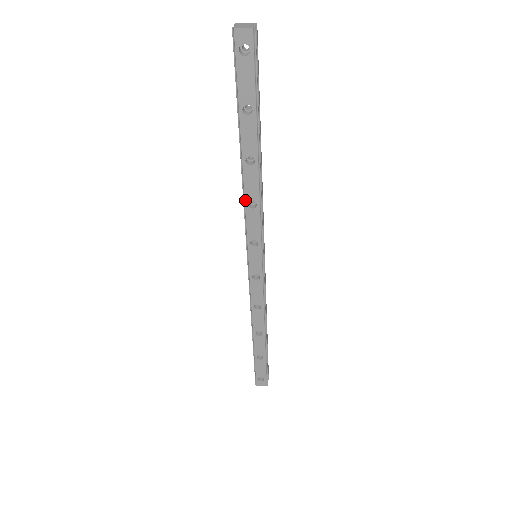
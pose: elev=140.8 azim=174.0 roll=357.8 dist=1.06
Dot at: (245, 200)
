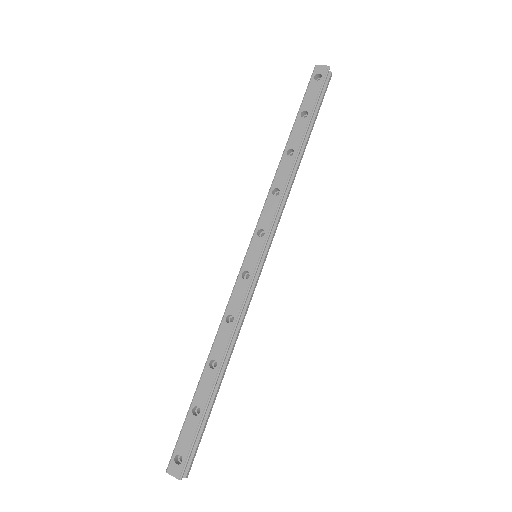
Dot at: (272, 187)
